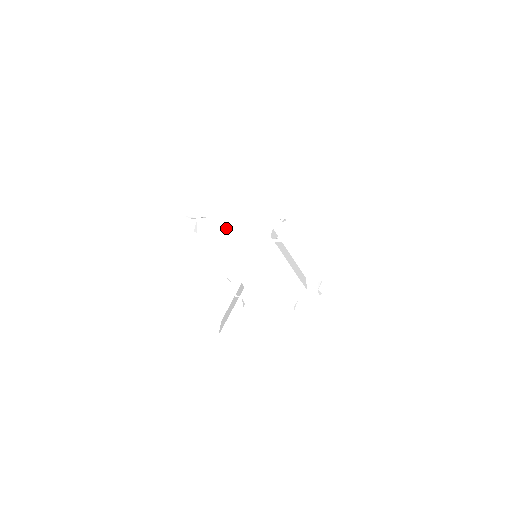
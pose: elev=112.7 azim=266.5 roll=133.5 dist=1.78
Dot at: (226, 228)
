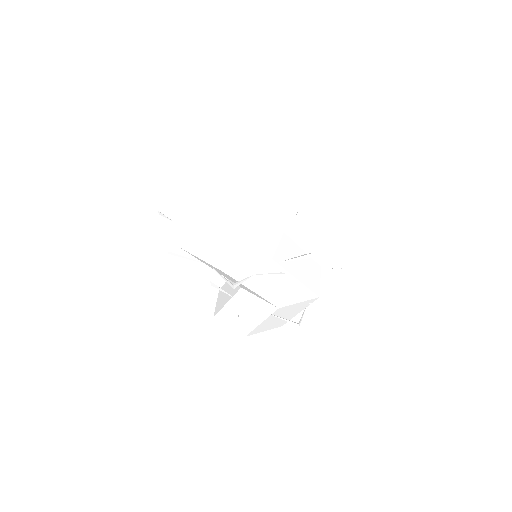
Dot at: (210, 254)
